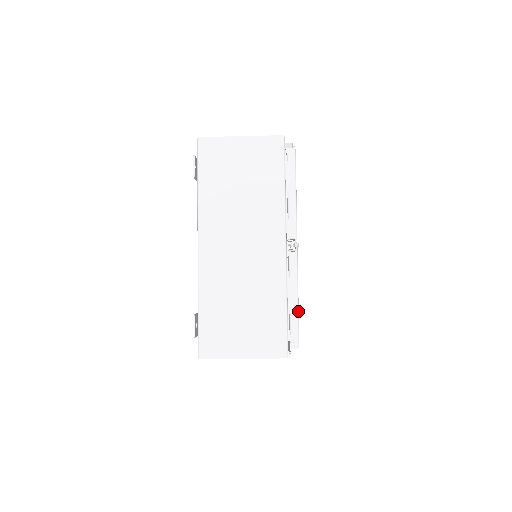
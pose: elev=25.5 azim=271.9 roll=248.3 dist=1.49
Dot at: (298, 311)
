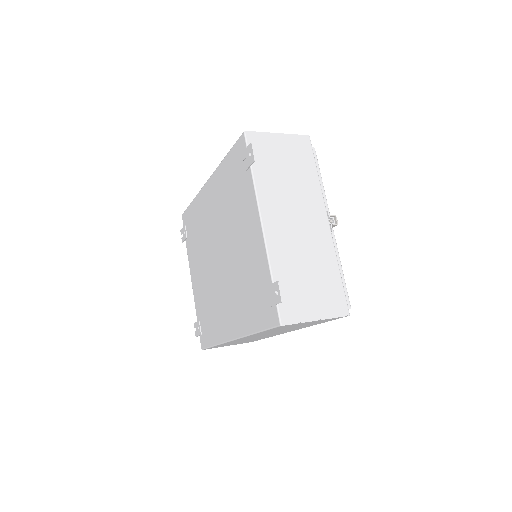
Dot at: occluded
